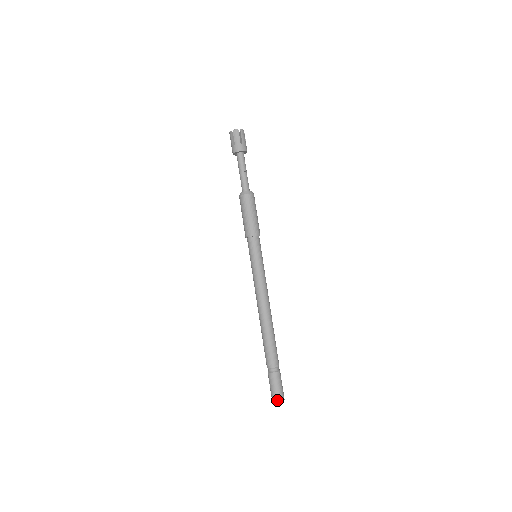
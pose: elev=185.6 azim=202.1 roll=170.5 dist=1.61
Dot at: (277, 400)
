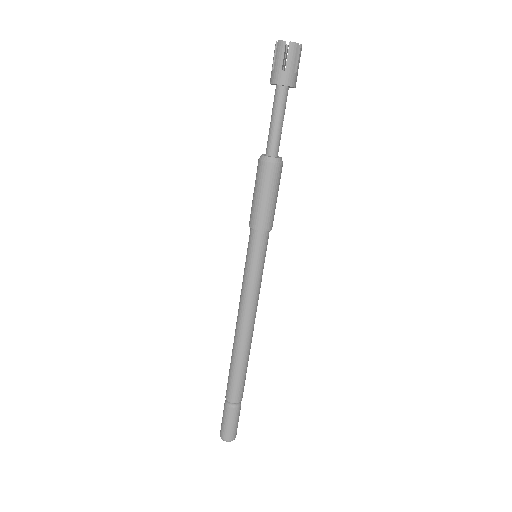
Dot at: (230, 438)
